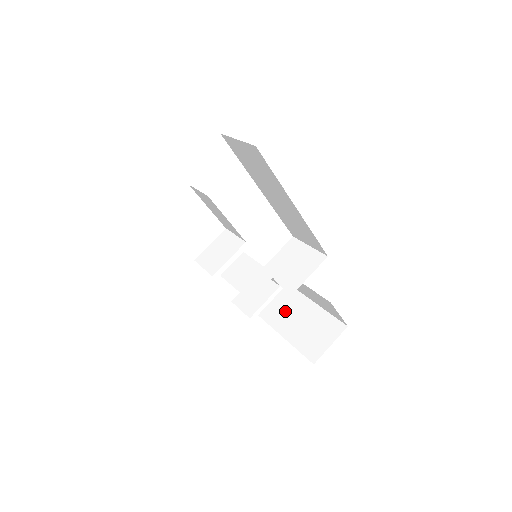
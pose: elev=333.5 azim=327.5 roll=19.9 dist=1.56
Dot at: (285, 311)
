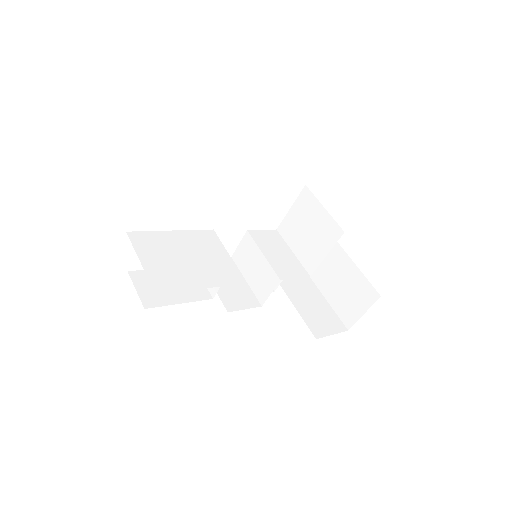
Dot at: occluded
